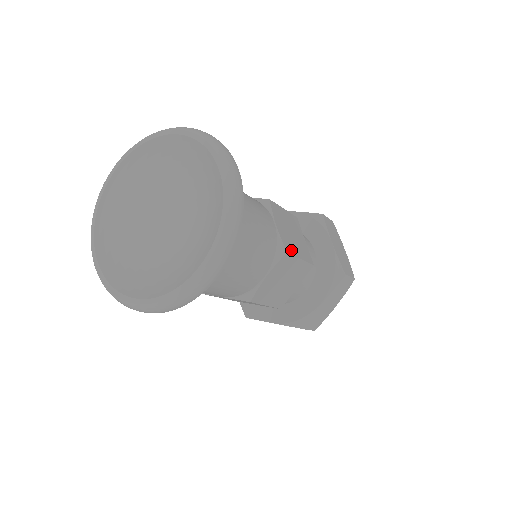
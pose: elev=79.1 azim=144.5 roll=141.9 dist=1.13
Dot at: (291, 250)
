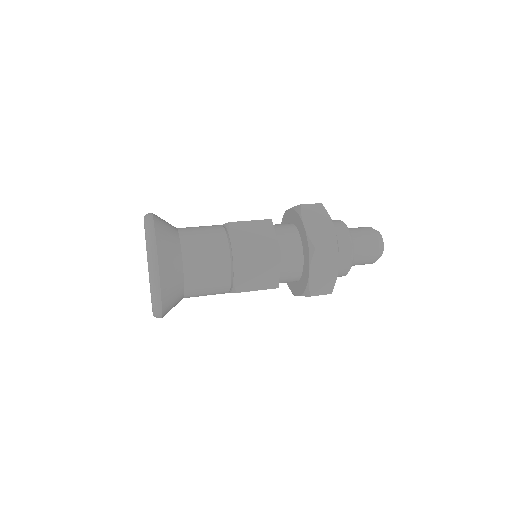
Dot at: (237, 222)
